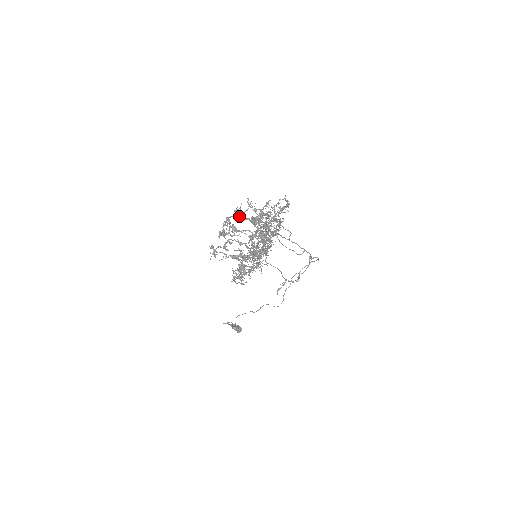
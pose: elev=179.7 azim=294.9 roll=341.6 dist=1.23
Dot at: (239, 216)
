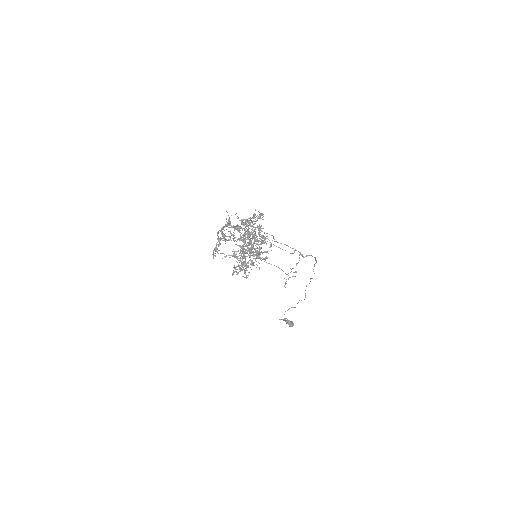
Dot at: (225, 225)
